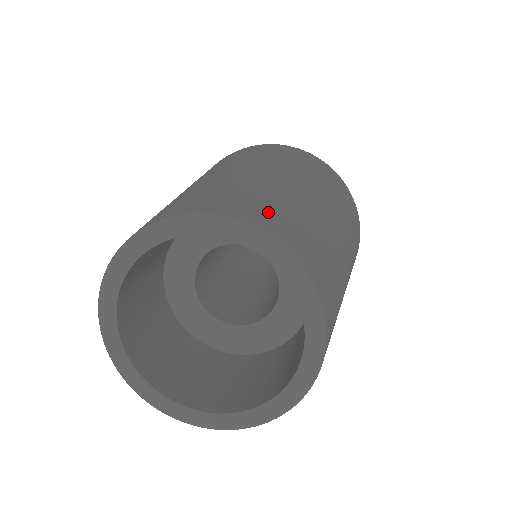
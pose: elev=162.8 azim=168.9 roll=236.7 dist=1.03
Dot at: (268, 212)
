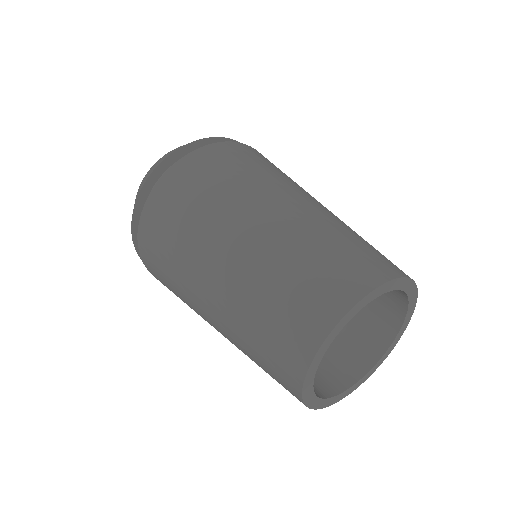
Dot at: (363, 258)
